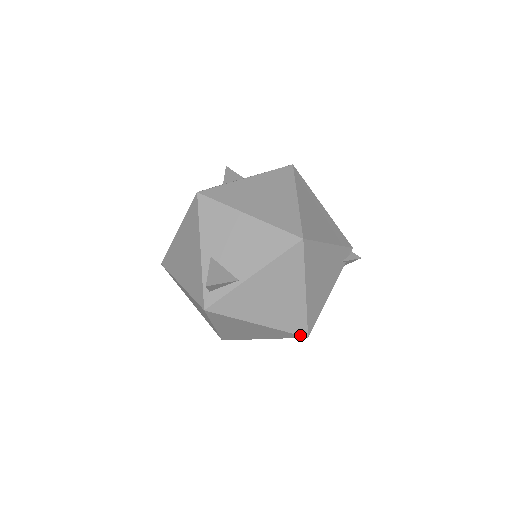
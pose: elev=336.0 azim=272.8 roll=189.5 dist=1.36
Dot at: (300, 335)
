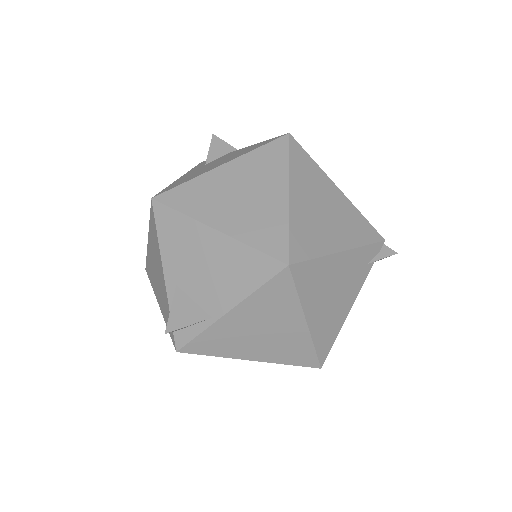
Dot at: occluded
